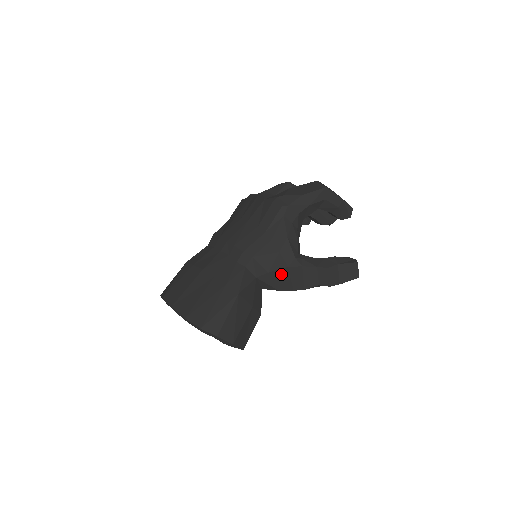
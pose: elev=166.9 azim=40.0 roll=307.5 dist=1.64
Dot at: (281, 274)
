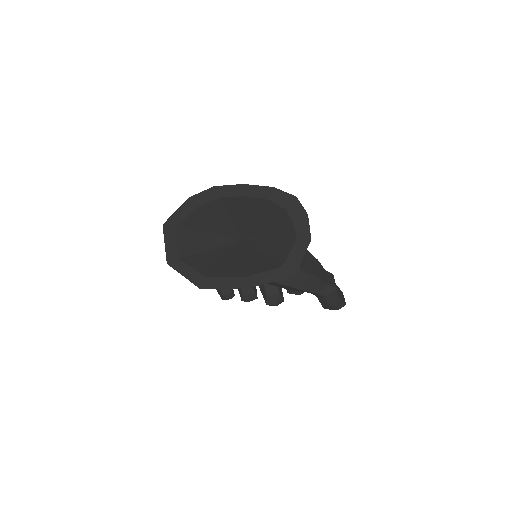
Dot at: (304, 255)
